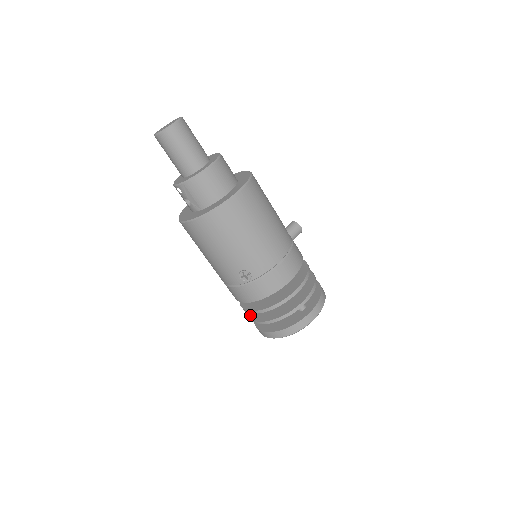
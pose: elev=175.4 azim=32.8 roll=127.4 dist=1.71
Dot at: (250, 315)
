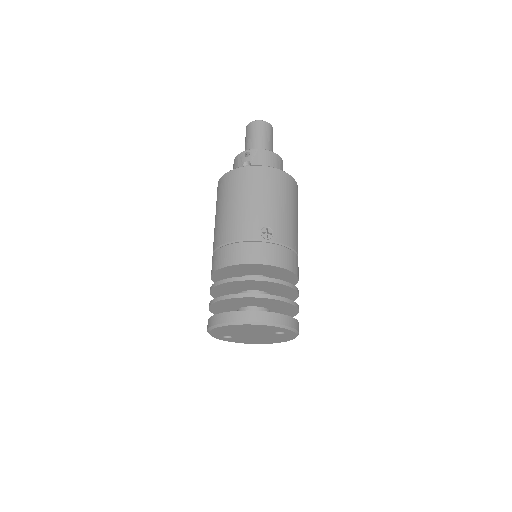
Dot at: (222, 296)
